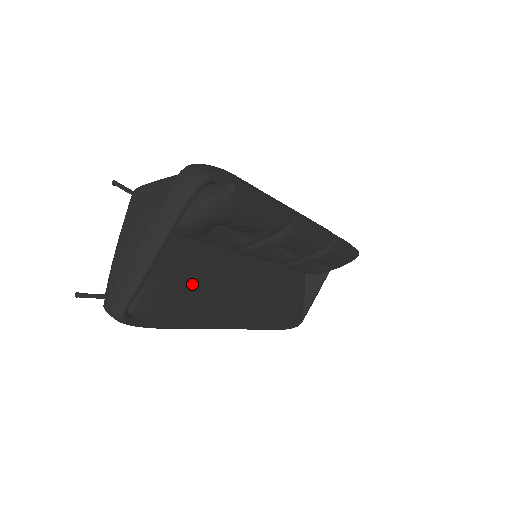
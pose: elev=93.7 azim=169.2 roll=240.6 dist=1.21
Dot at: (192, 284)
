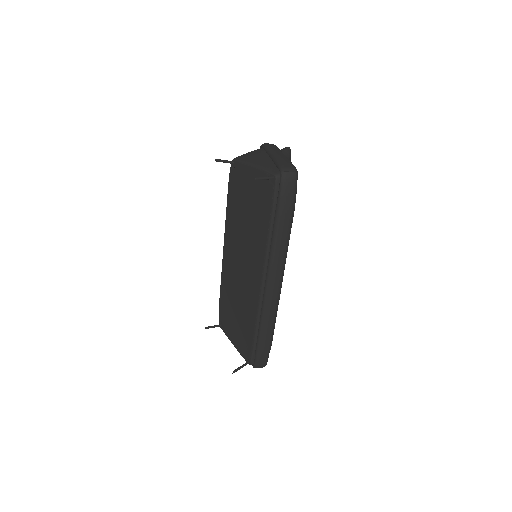
Dot at: occluded
